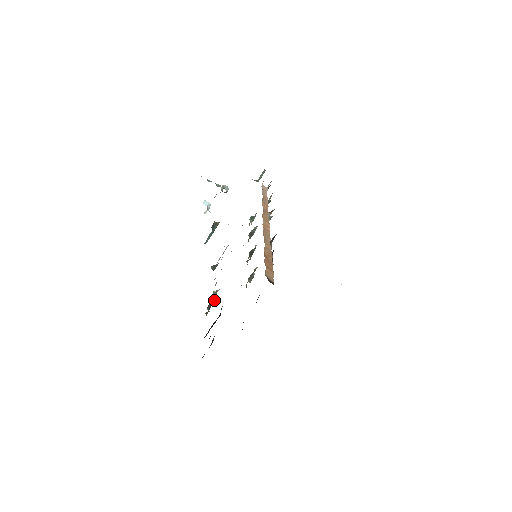
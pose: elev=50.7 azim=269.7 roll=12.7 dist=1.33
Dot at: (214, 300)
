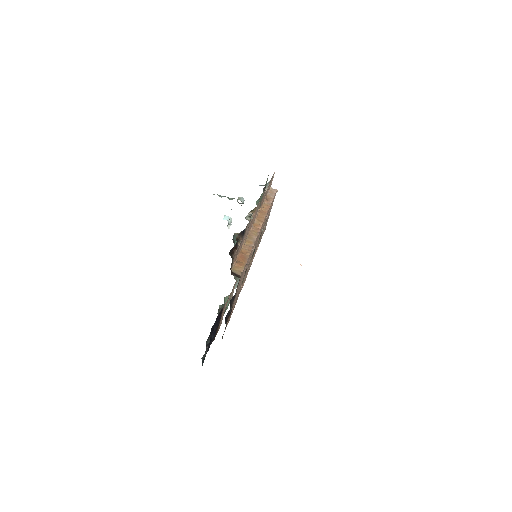
Dot at: occluded
